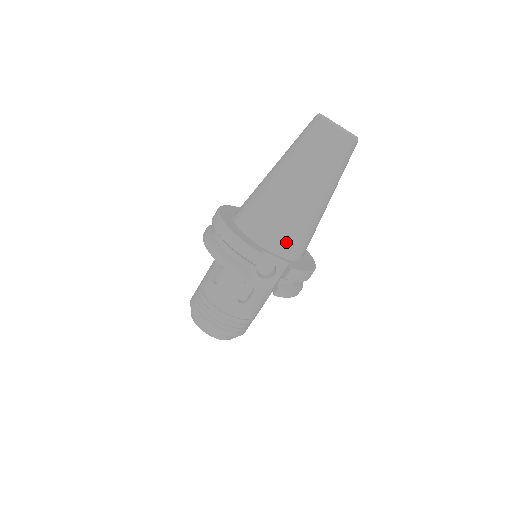
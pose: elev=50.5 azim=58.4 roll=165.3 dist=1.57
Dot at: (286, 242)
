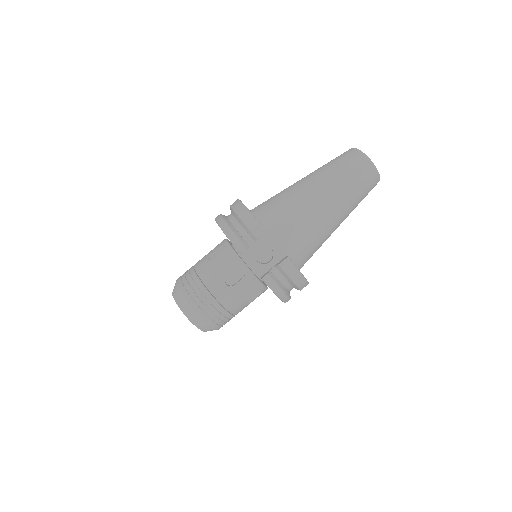
Dot at: (291, 236)
